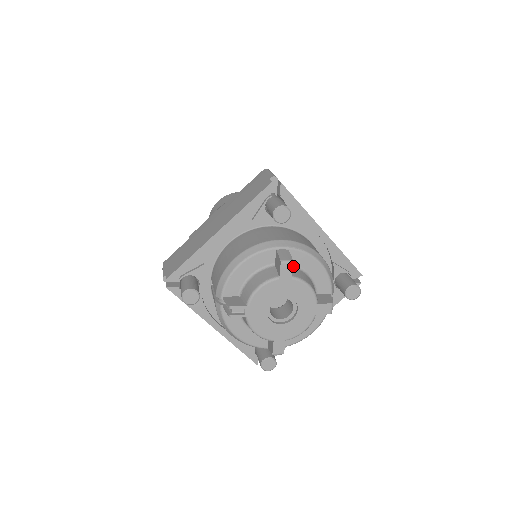
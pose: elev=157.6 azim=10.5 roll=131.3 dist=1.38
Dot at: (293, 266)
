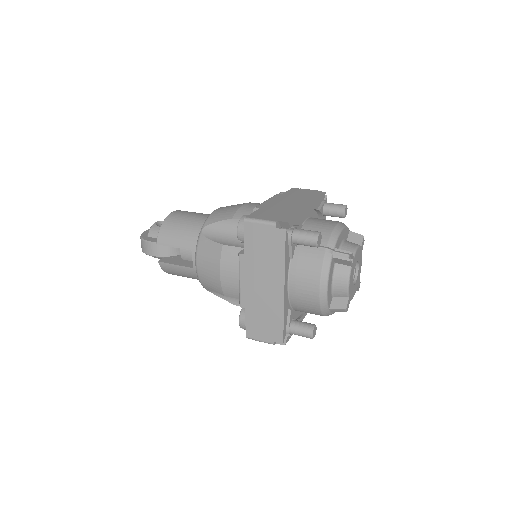
Dot at: occluded
